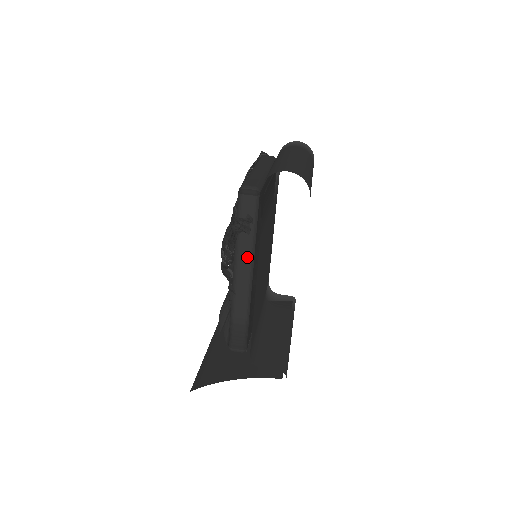
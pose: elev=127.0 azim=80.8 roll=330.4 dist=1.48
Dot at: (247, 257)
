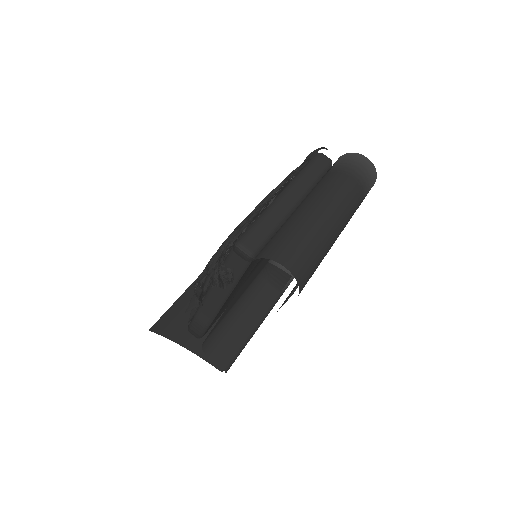
Dot at: (222, 293)
